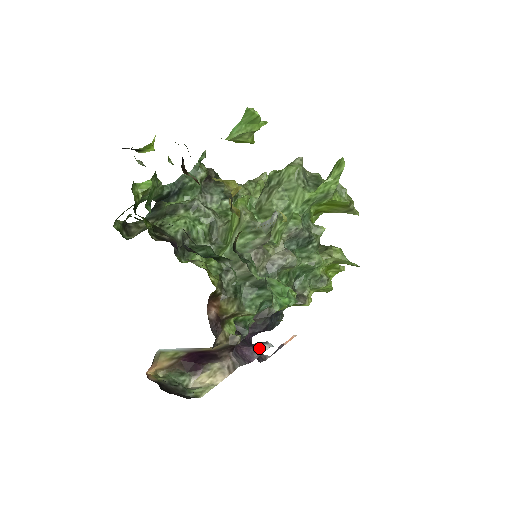
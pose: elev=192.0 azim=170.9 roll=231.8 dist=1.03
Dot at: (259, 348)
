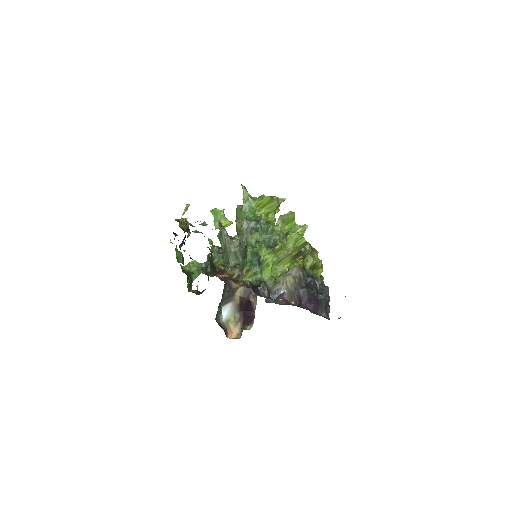
Dot at: (285, 292)
